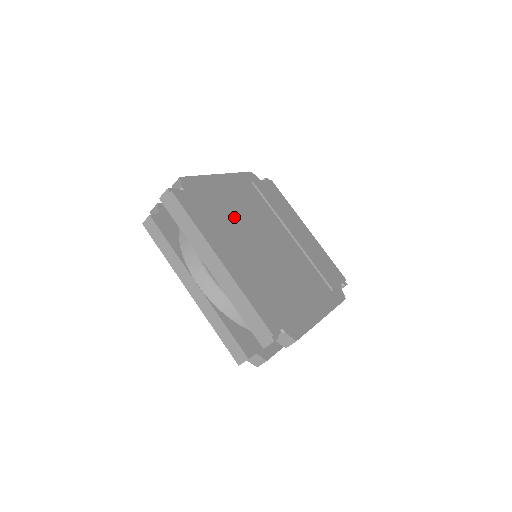
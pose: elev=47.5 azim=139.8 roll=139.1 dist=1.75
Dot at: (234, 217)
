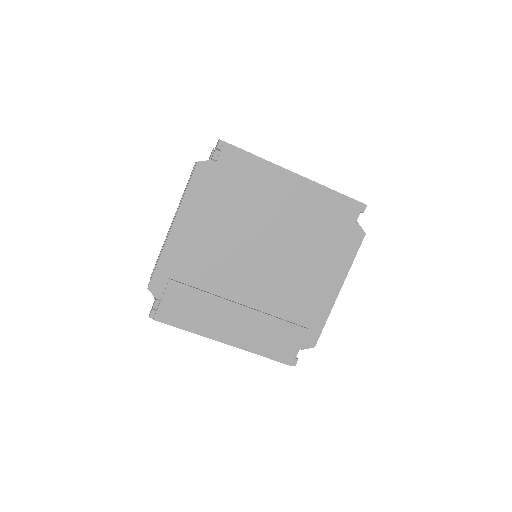
Dot at: (213, 273)
